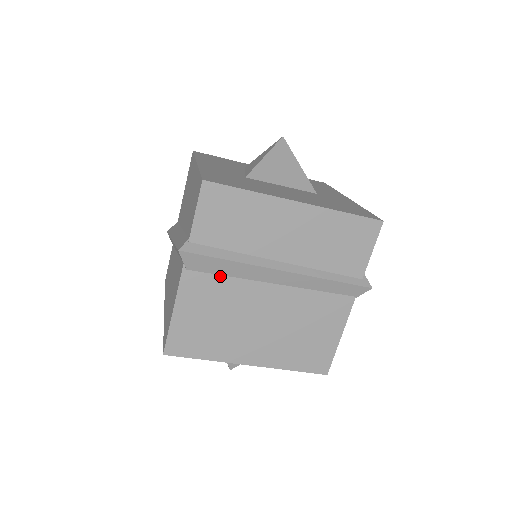
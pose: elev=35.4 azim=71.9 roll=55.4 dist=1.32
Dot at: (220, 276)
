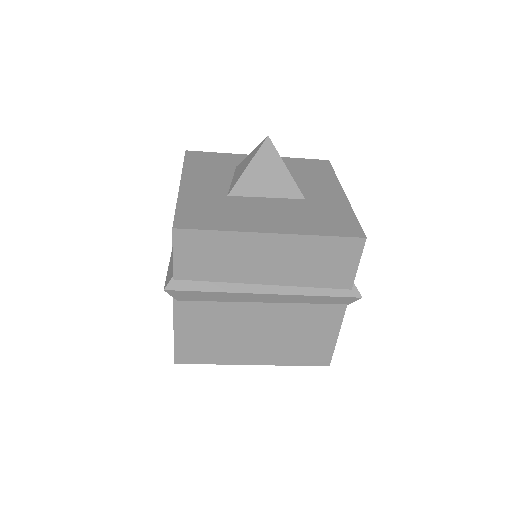
Dot at: (209, 302)
